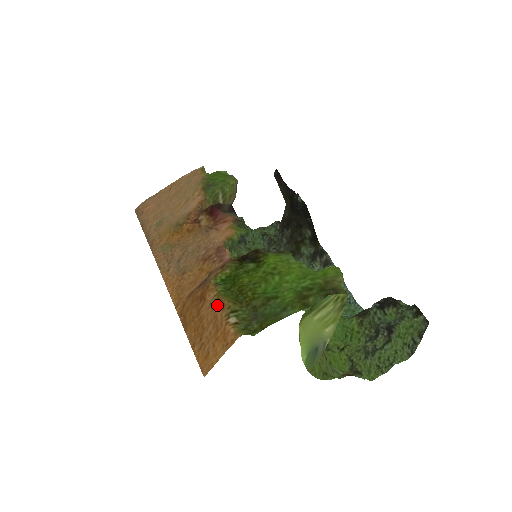
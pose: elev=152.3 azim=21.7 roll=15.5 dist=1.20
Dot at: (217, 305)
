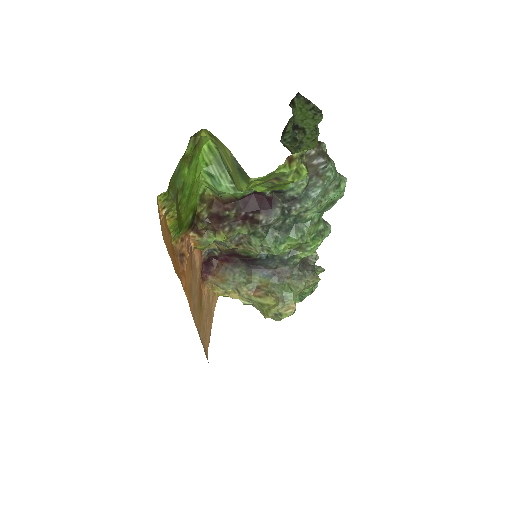
Dot at: (167, 231)
